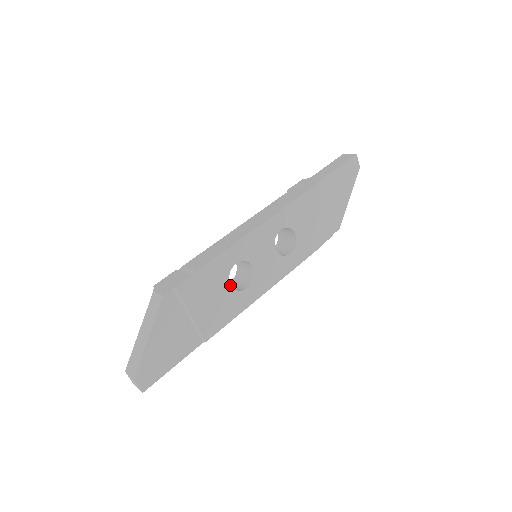
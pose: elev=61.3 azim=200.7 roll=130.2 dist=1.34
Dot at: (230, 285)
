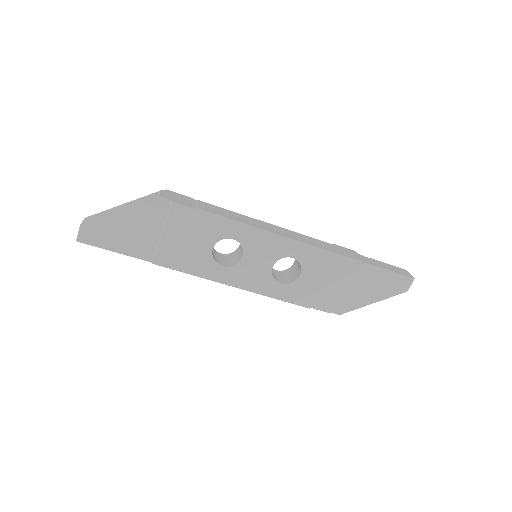
Dot at: occluded
